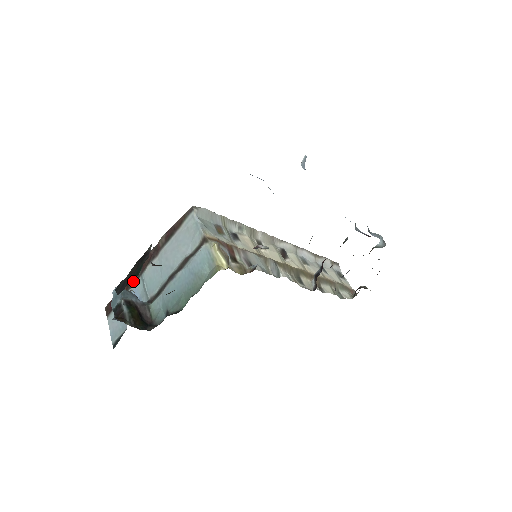
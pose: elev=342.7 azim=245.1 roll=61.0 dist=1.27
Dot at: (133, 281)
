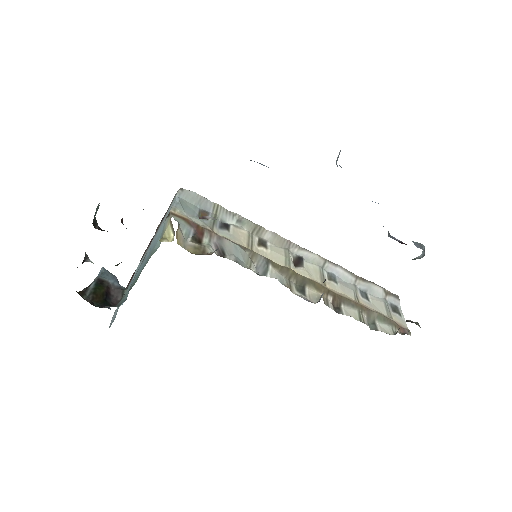
Dot at: occluded
